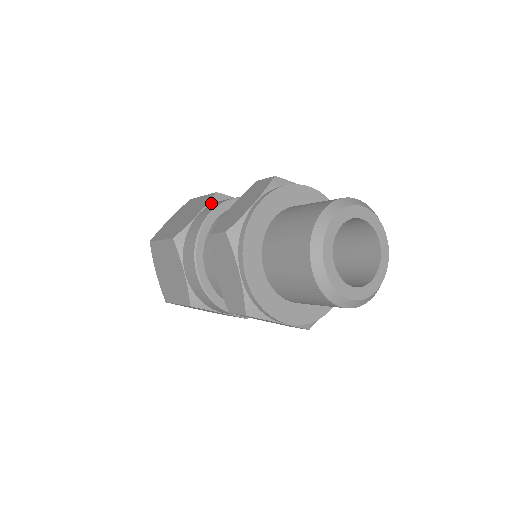
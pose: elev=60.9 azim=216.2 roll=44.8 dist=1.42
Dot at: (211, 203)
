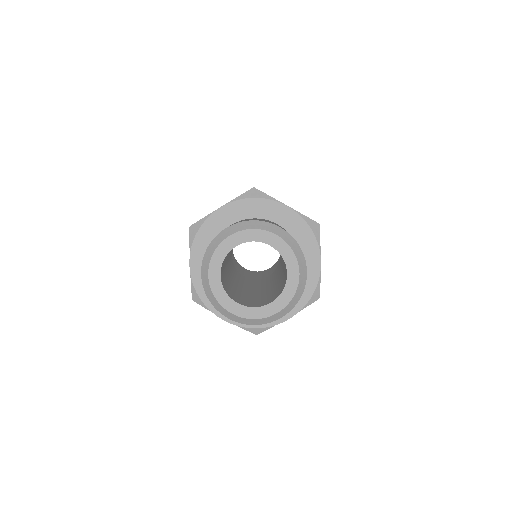
Dot at: occluded
